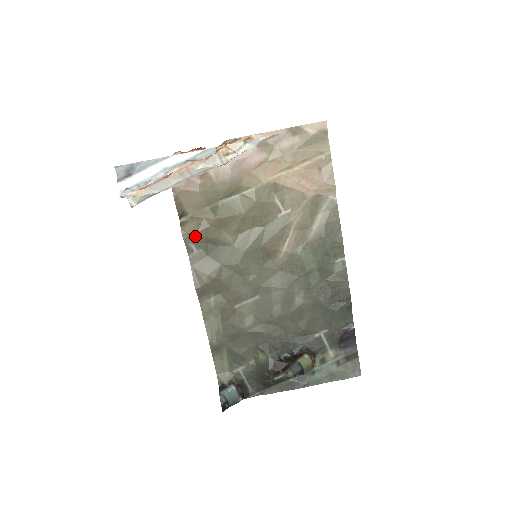
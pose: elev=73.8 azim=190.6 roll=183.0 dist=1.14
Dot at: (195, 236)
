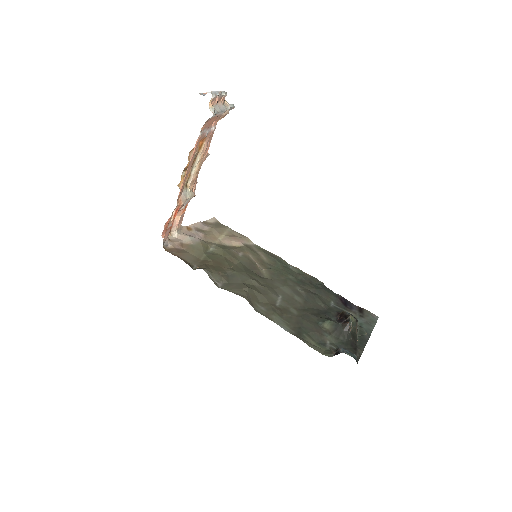
Dot at: (211, 271)
